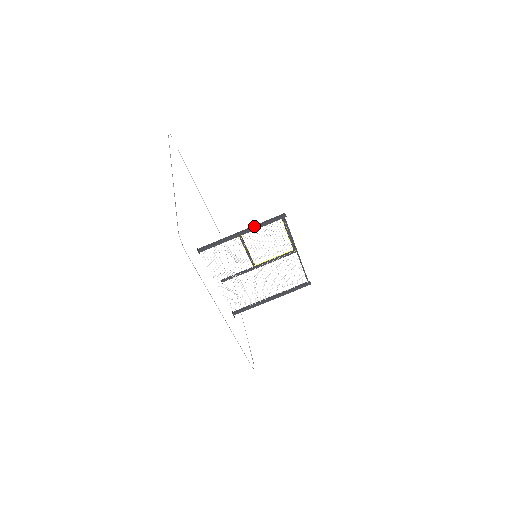
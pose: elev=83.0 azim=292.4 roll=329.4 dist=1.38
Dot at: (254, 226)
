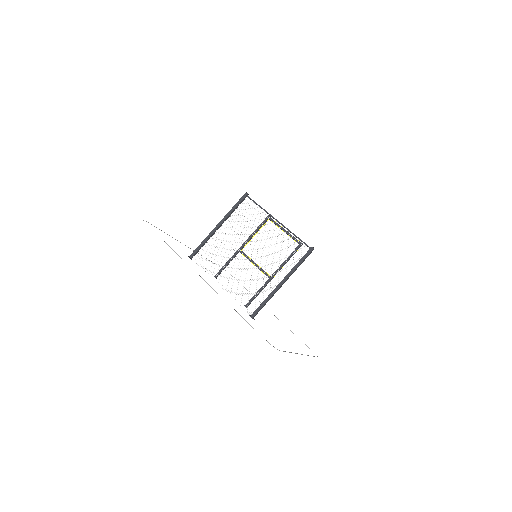
Dot at: (226, 215)
